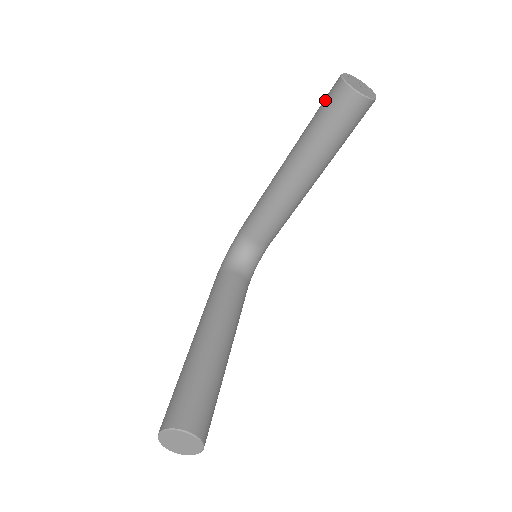
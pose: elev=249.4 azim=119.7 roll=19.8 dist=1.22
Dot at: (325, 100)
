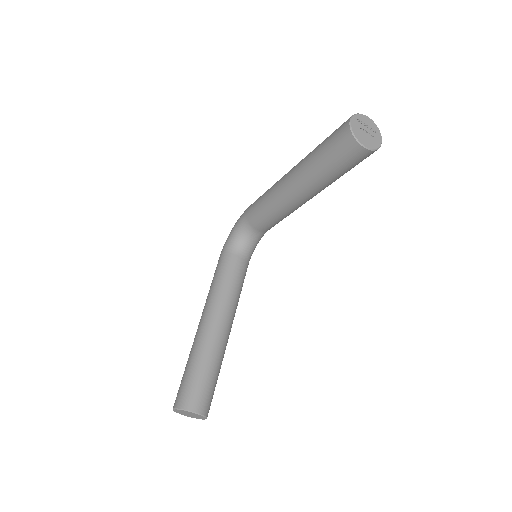
Dot at: (332, 139)
